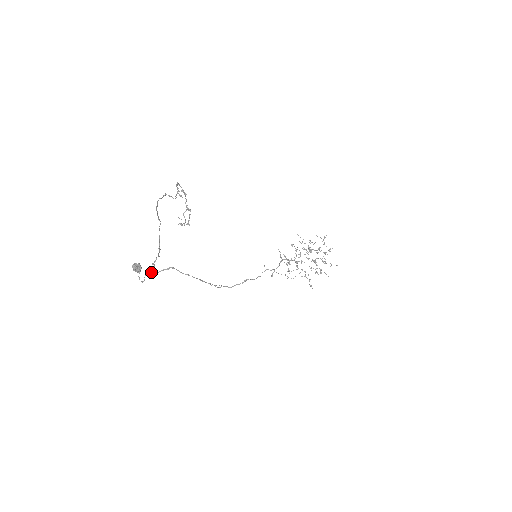
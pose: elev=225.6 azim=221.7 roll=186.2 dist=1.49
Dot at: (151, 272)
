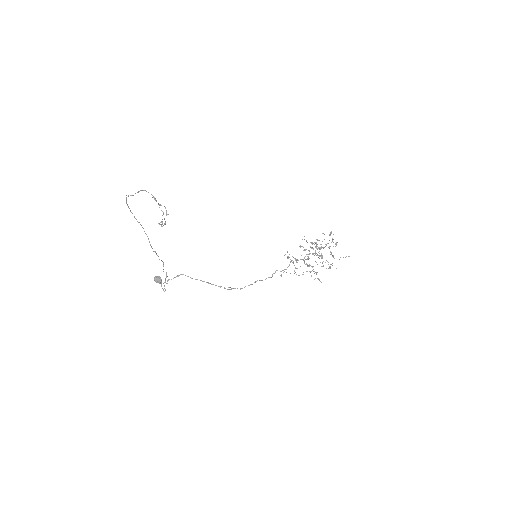
Dot at: occluded
